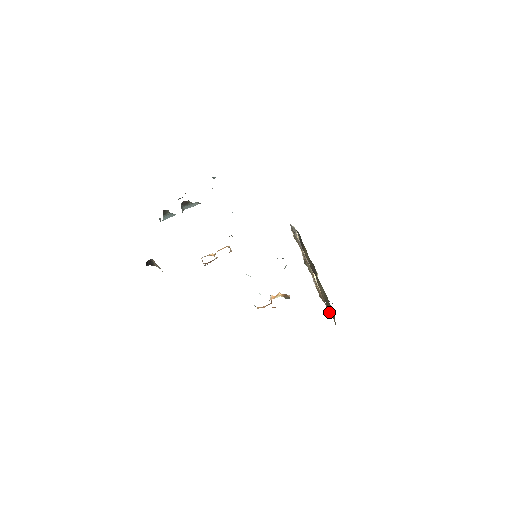
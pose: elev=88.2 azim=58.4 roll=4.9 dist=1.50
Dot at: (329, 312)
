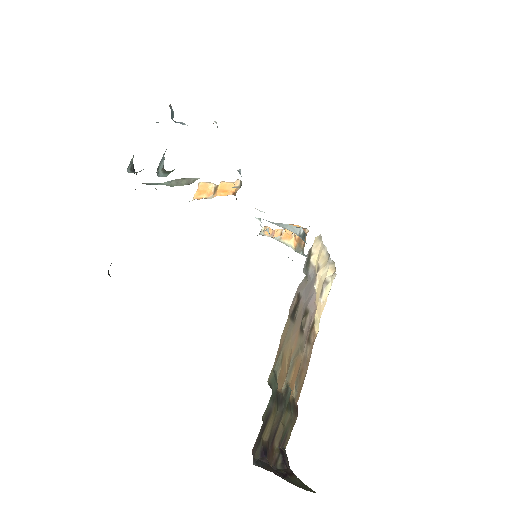
Dot at: (282, 444)
